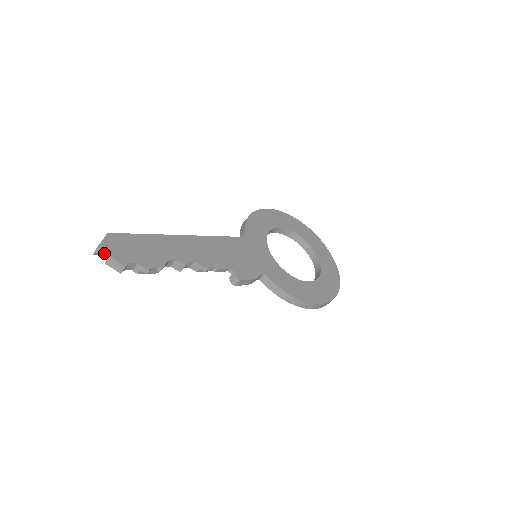
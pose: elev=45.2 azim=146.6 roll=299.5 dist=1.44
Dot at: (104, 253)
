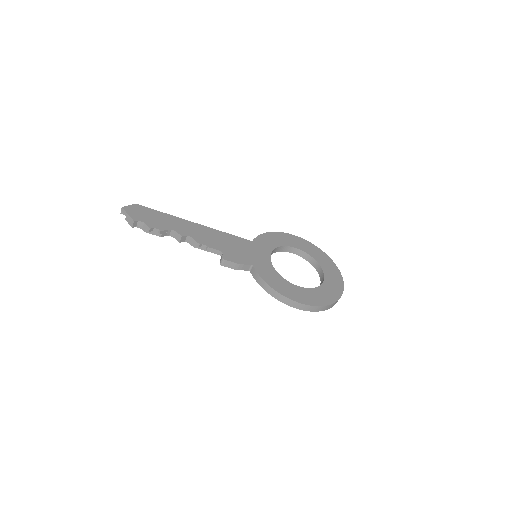
Dot at: (125, 211)
